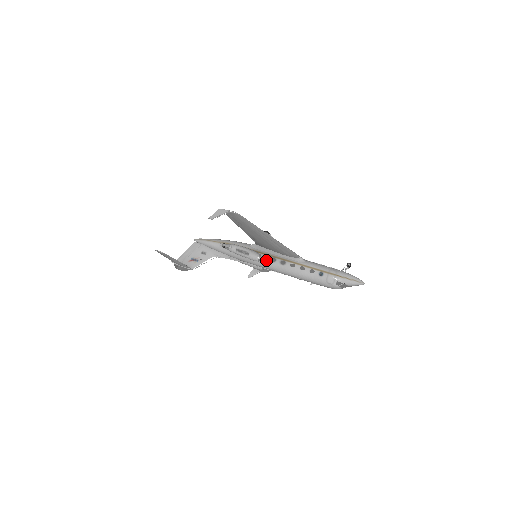
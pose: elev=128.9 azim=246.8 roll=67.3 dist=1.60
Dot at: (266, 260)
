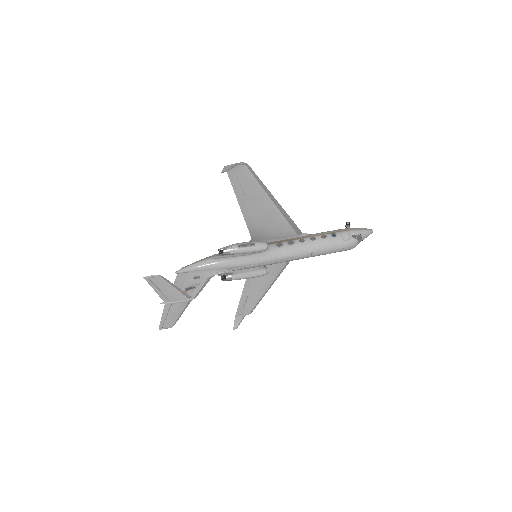
Dot at: (272, 248)
